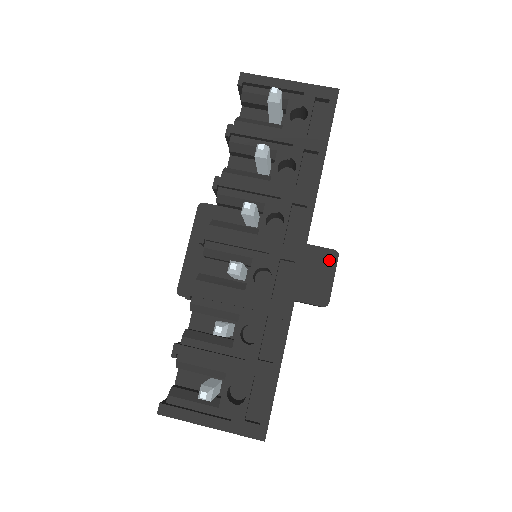
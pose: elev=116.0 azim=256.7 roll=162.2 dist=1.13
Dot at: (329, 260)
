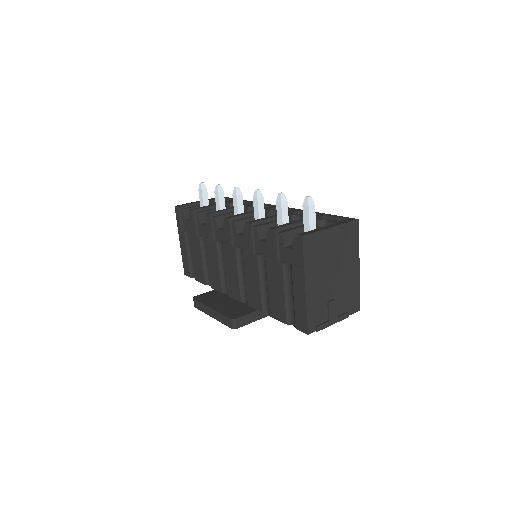
Dot at: occluded
